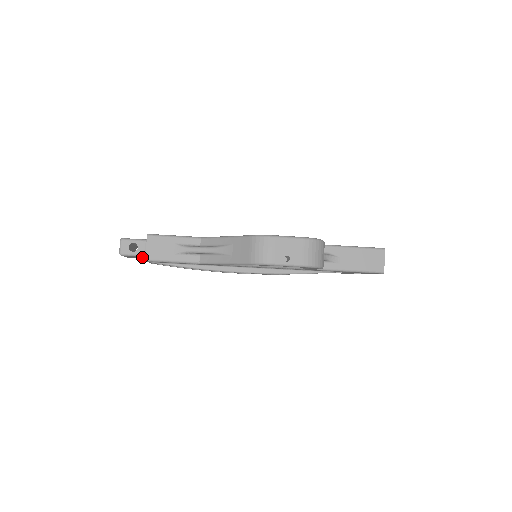
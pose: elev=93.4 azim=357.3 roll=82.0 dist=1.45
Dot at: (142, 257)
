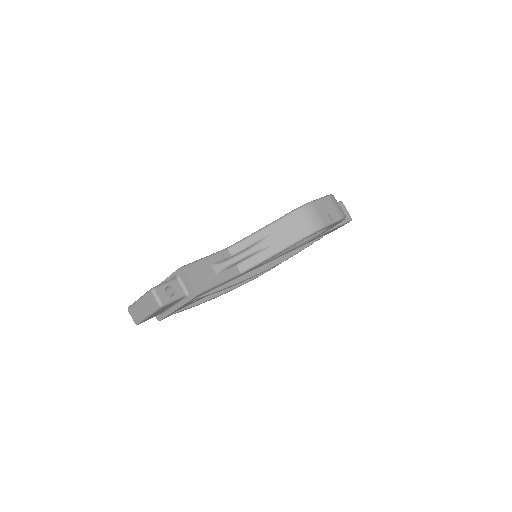
Dot at: (172, 304)
